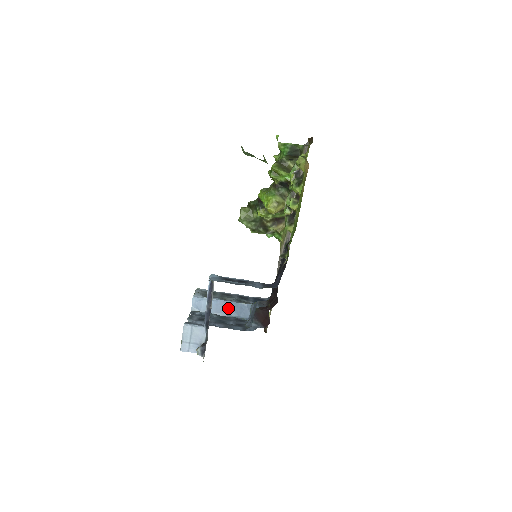
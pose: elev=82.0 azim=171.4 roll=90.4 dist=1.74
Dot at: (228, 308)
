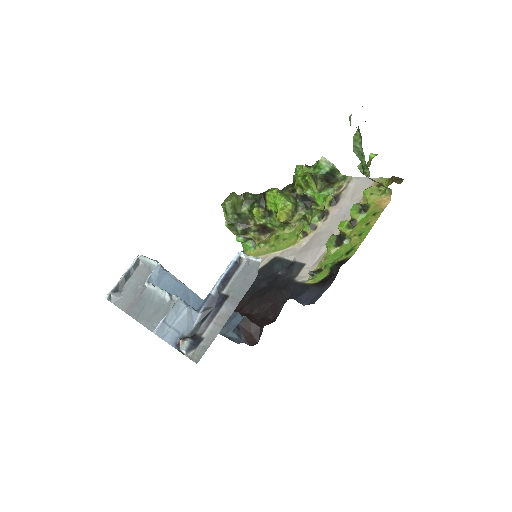
Dot at: (188, 300)
